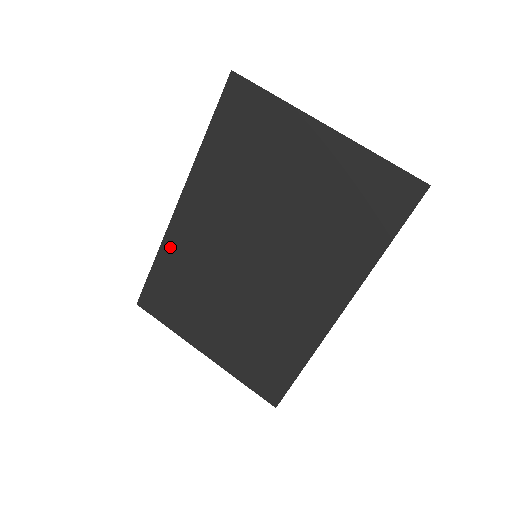
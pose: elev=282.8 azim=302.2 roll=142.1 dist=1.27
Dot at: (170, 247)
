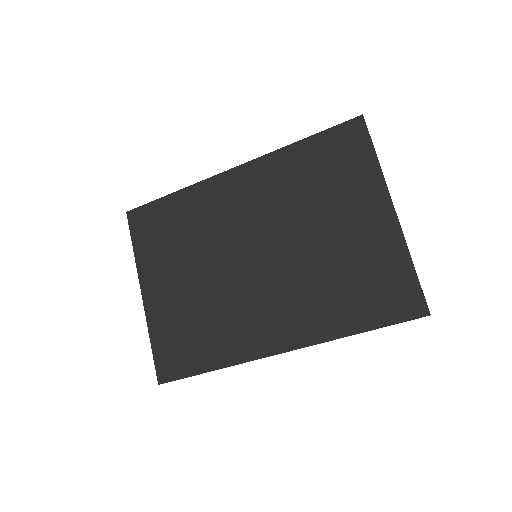
Dot at: (196, 193)
